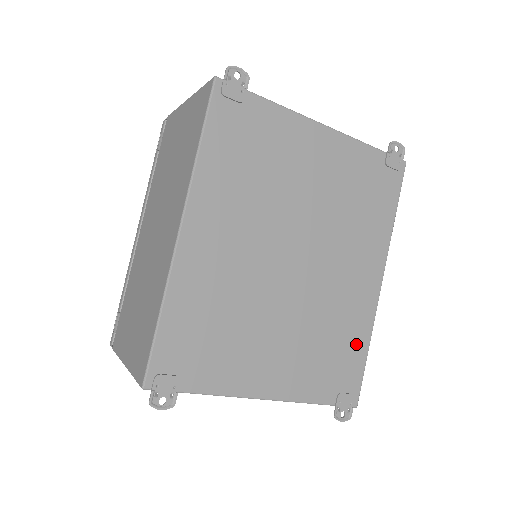
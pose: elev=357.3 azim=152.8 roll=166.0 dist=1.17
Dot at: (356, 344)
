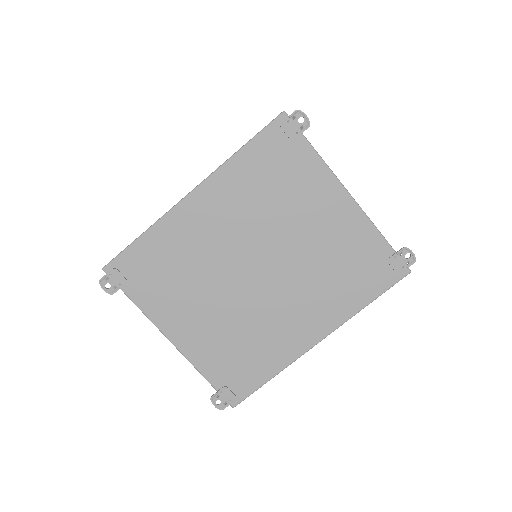
Dot at: (264, 366)
